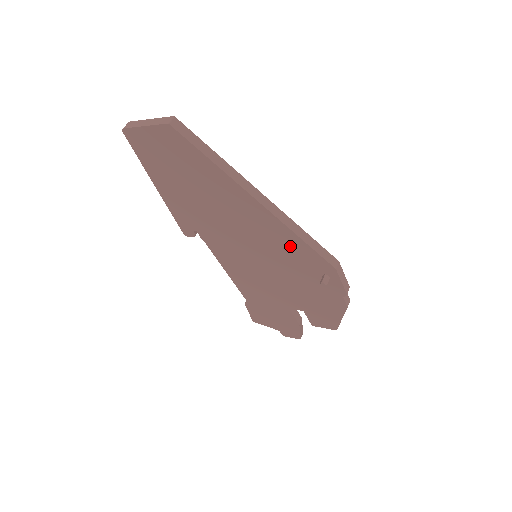
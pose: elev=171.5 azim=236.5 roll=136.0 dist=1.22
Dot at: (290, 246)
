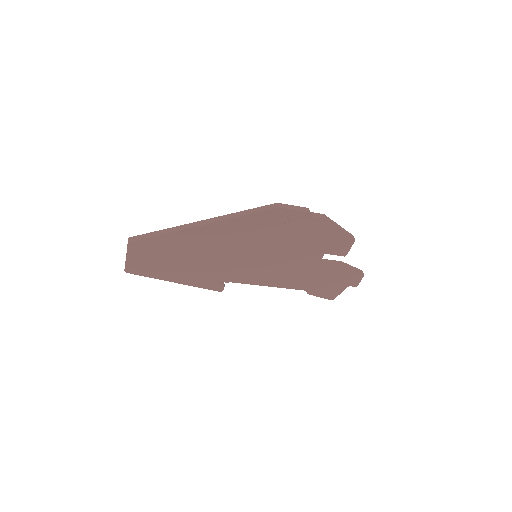
Dot at: (247, 227)
